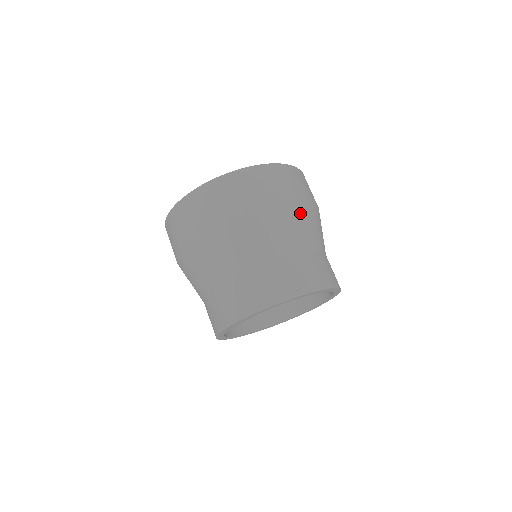
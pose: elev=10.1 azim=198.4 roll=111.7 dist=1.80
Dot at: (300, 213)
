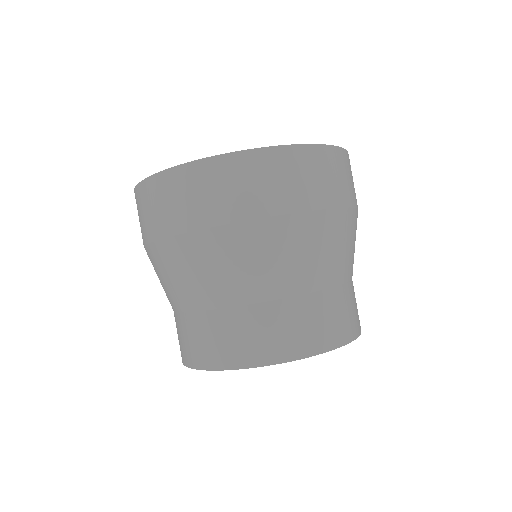
Dot at: (238, 245)
